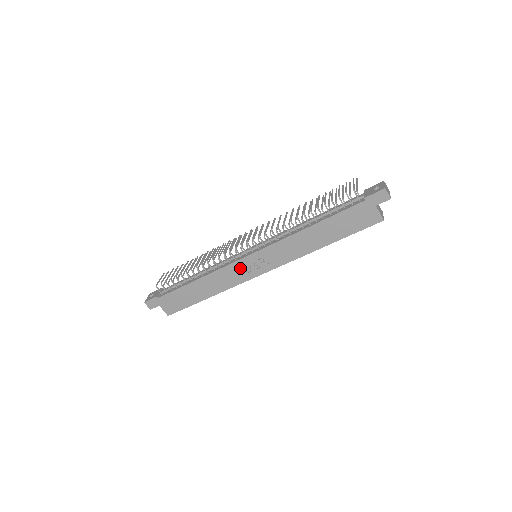
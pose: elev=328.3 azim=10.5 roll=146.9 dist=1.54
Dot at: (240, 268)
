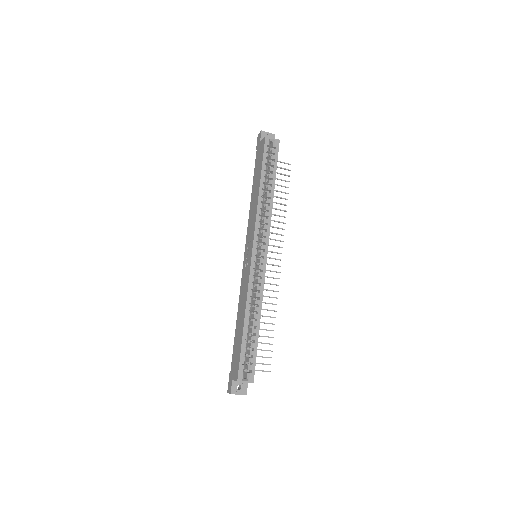
Dot at: (245, 270)
